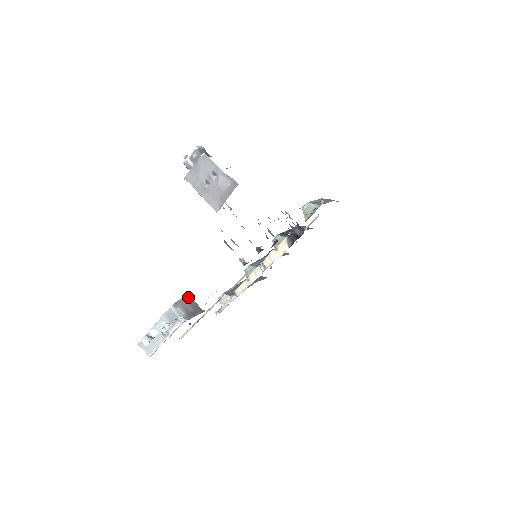
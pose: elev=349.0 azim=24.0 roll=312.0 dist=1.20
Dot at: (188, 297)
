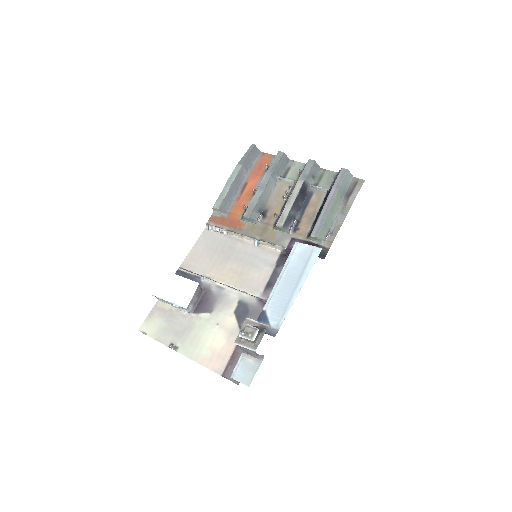
Dot at: (197, 289)
